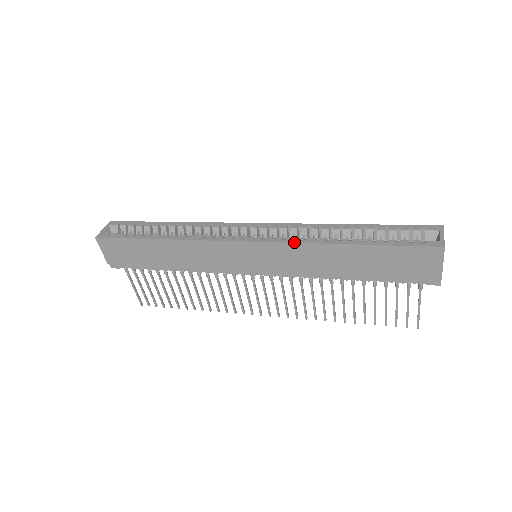
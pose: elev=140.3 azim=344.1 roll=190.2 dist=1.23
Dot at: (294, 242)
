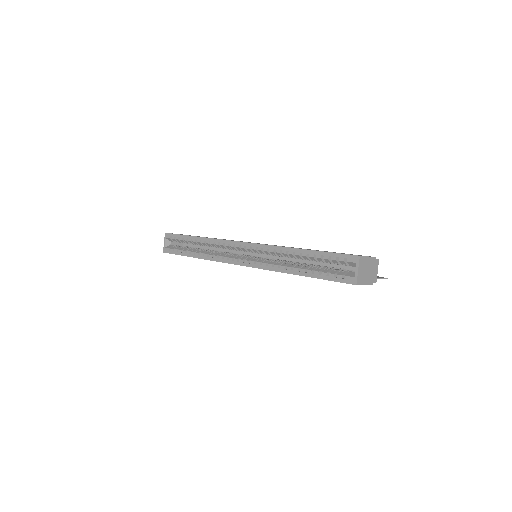
Dot at: (266, 269)
